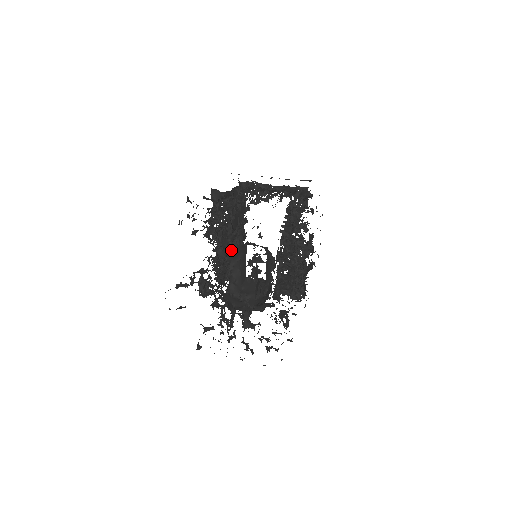
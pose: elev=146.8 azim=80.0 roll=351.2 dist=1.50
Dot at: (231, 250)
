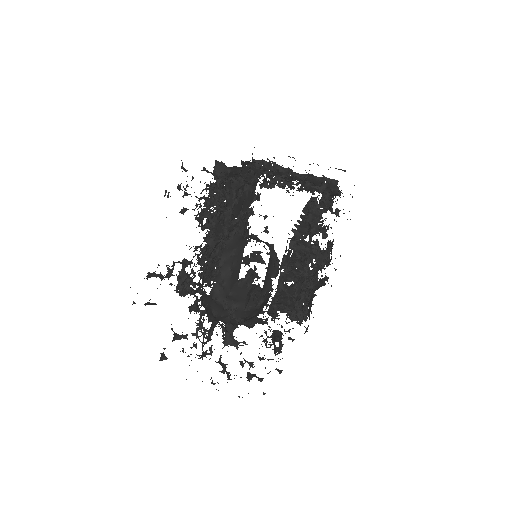
Dot at: (224, 238)
